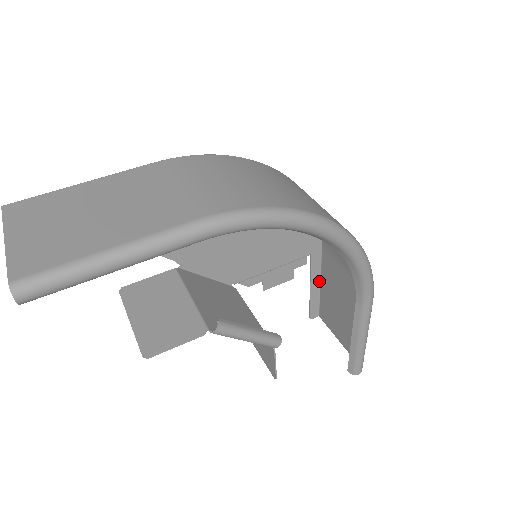
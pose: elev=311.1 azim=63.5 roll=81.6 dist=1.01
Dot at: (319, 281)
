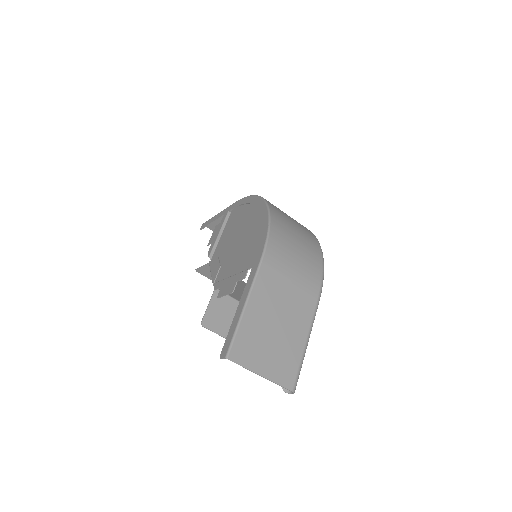
Dot at: (219, 214)
